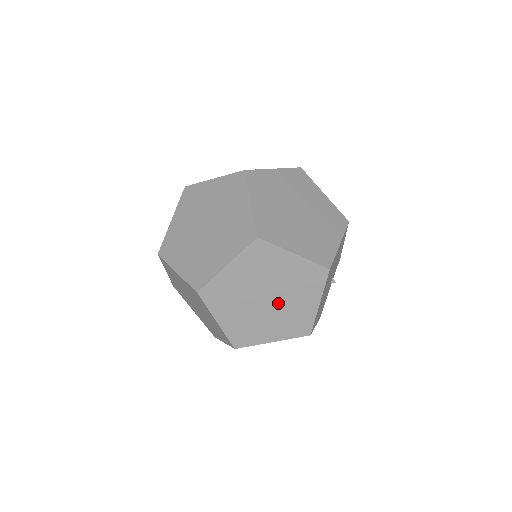
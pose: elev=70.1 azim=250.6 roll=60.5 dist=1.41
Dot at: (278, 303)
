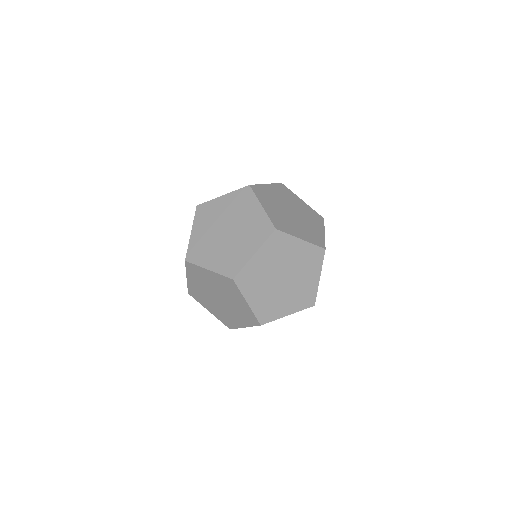
Dot at: (291, 281)
